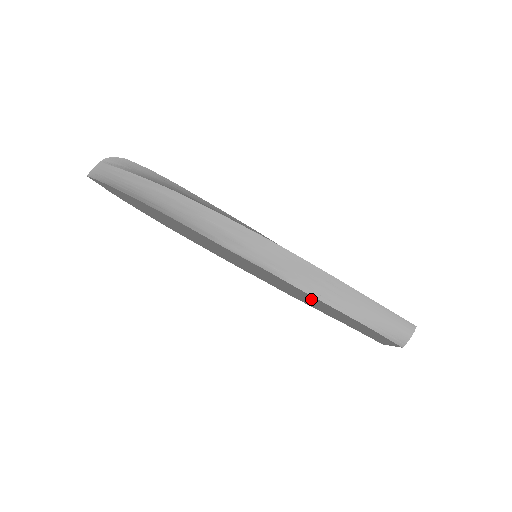
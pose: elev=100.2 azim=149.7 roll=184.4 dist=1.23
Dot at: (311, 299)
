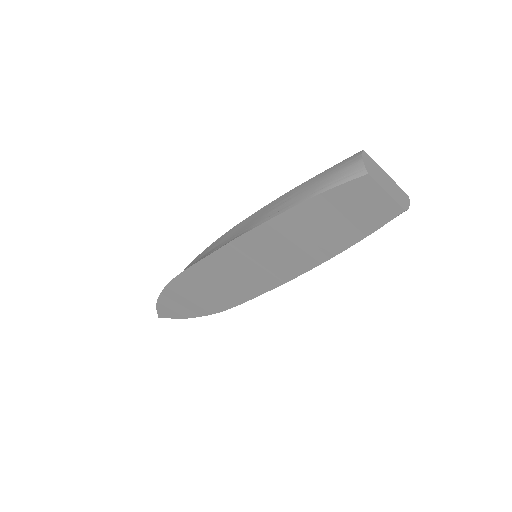
Dot at: (289, 231)
